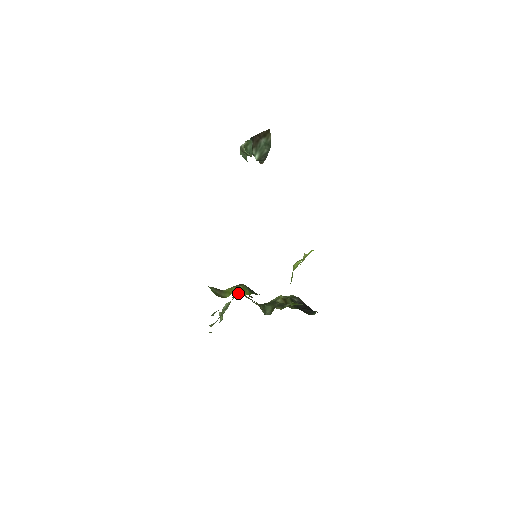
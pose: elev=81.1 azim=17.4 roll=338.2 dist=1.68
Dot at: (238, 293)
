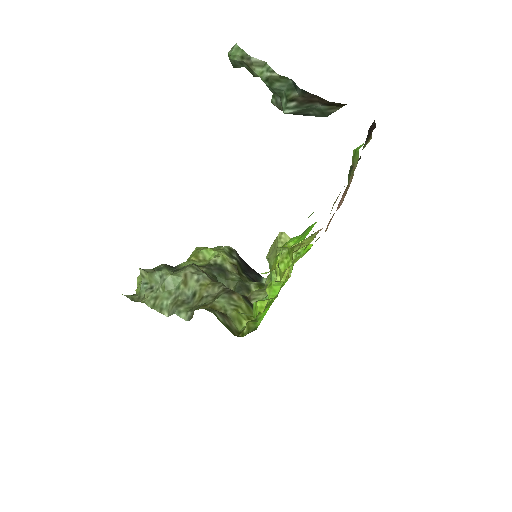
Dot at: (248, 320)
